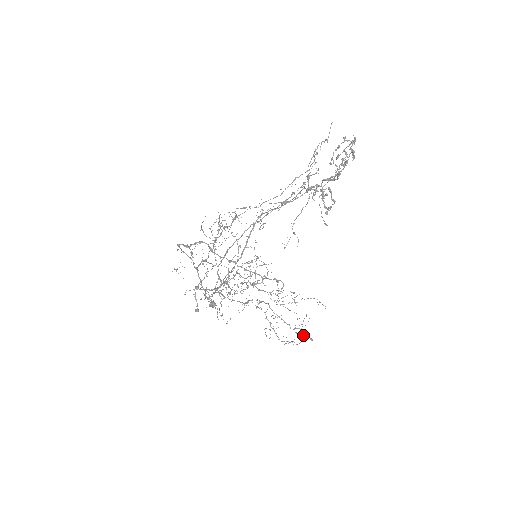
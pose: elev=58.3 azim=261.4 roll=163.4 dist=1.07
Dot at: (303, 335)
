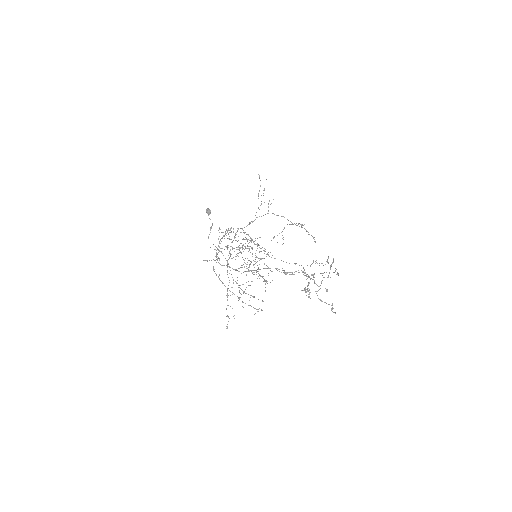
Dot at: (267, 266)
